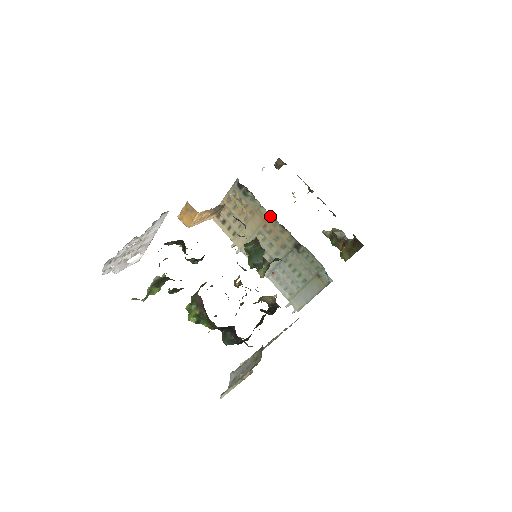
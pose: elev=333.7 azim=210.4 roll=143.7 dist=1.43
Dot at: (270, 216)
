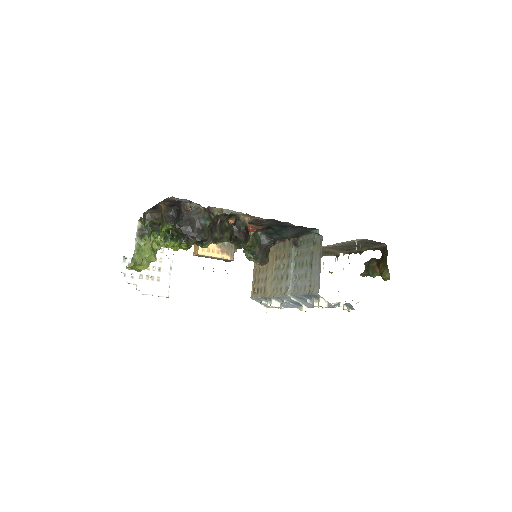
Dot at: occluded
